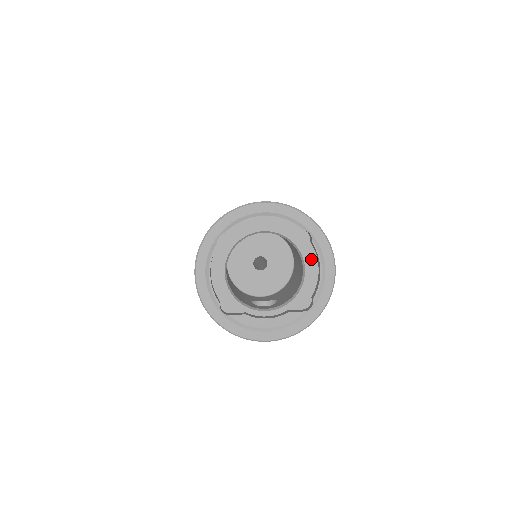
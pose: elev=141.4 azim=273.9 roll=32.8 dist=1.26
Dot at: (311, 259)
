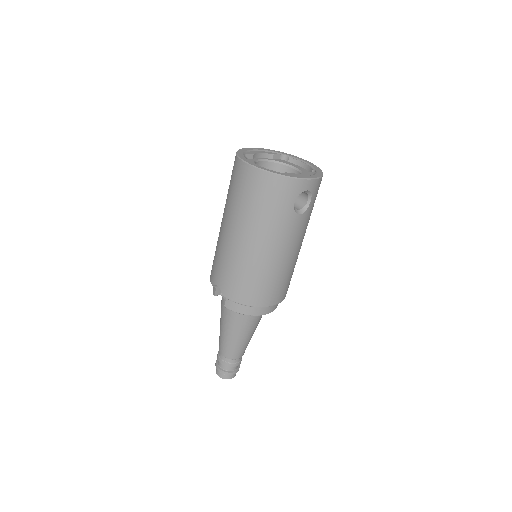
Dot at: (295, 166)
